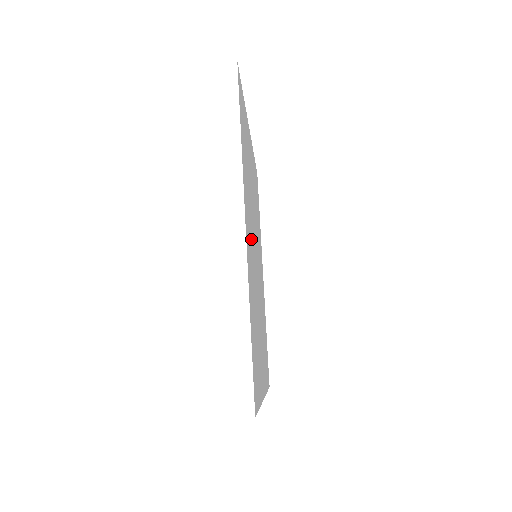
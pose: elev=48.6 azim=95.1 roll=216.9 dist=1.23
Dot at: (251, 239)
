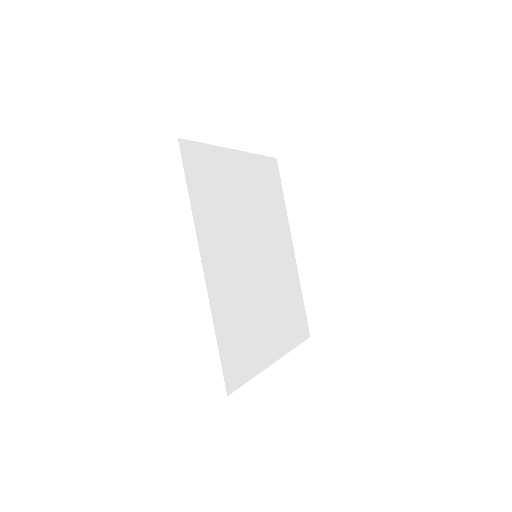
Dot at: (230, 260)
